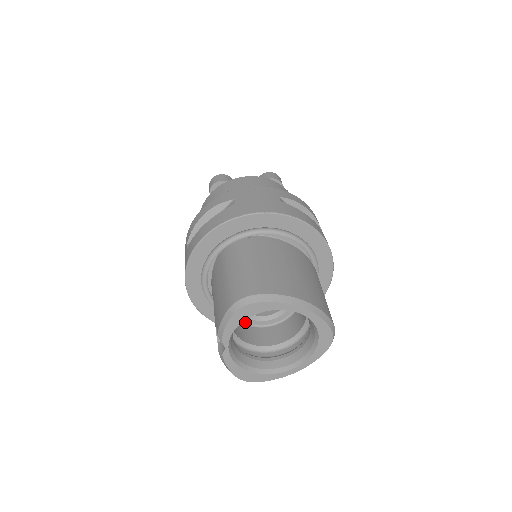
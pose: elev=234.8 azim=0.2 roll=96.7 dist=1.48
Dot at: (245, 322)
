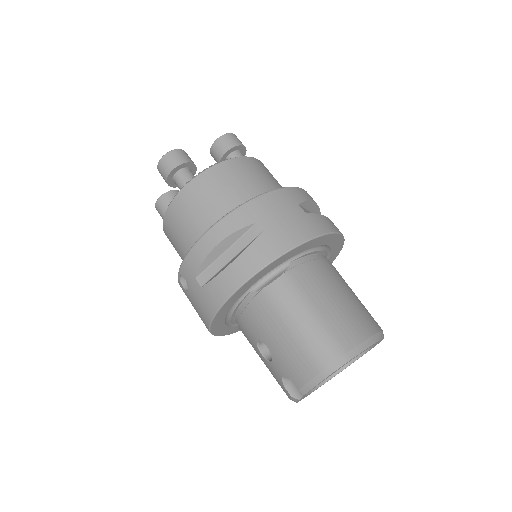
Dot at: occluded
